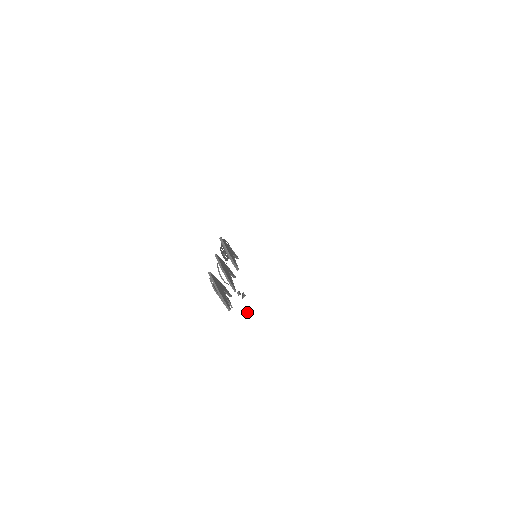
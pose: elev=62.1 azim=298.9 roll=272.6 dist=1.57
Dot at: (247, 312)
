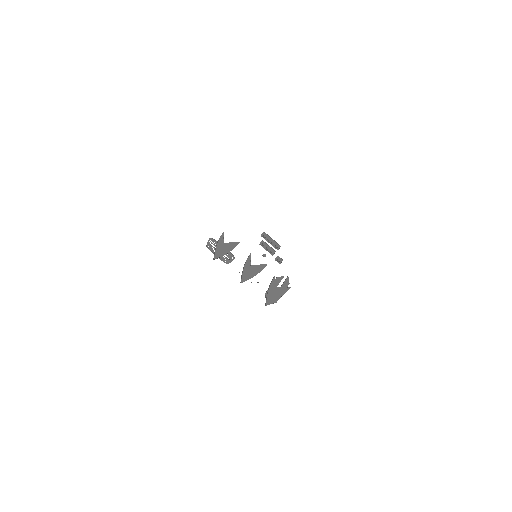
Dot at: (334, 335)
